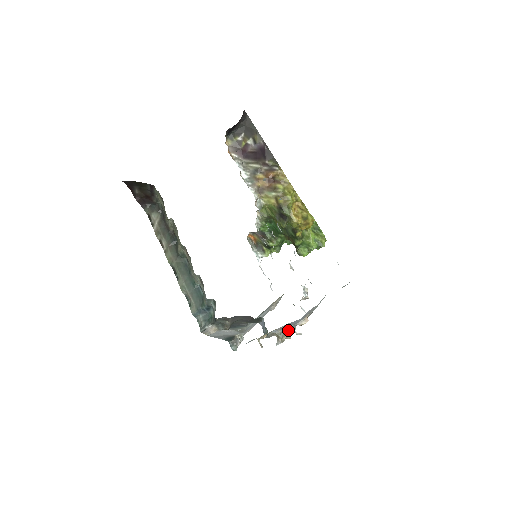
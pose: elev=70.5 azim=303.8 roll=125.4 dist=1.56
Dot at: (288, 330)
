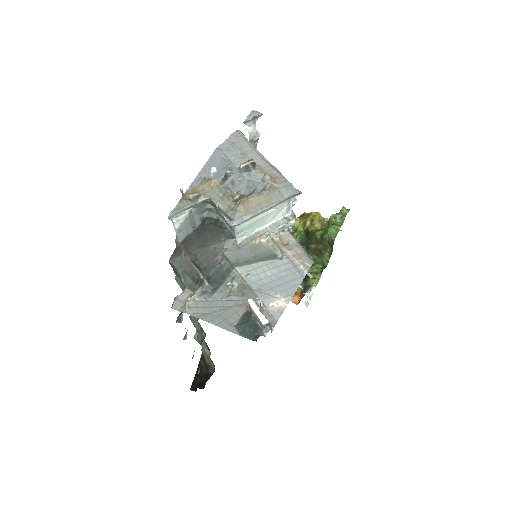
Dot at: (253, 195)
